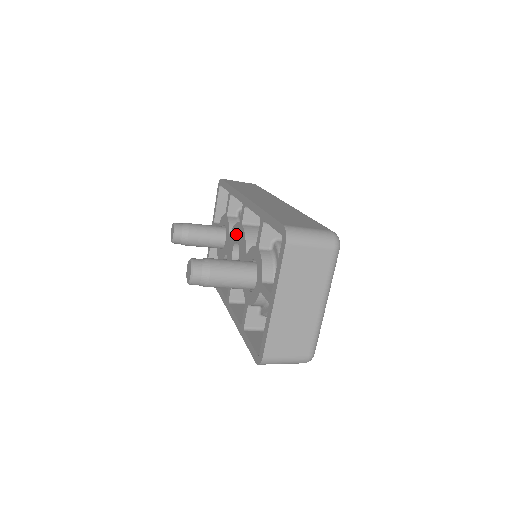
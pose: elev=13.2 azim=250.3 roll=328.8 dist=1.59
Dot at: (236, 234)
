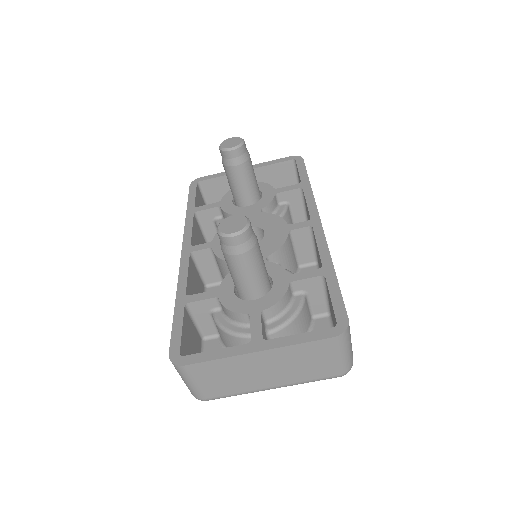
Dot at: (271, 225)
